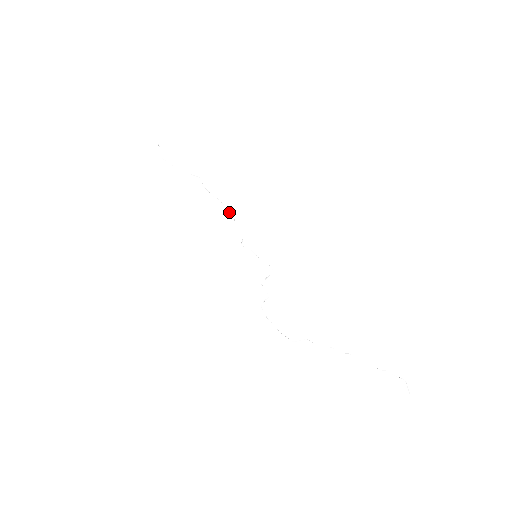
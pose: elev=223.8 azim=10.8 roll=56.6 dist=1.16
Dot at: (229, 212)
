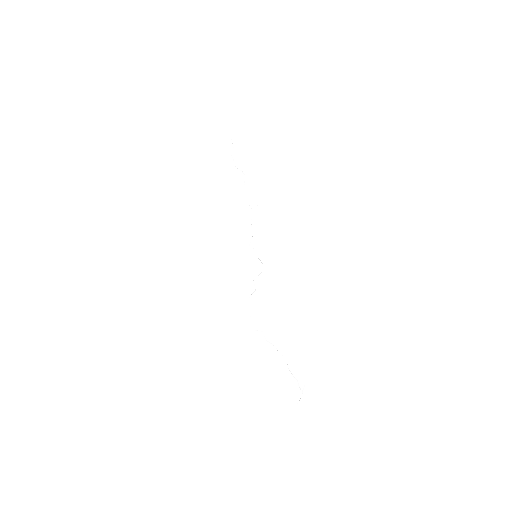
Dot at: (250, 213)
